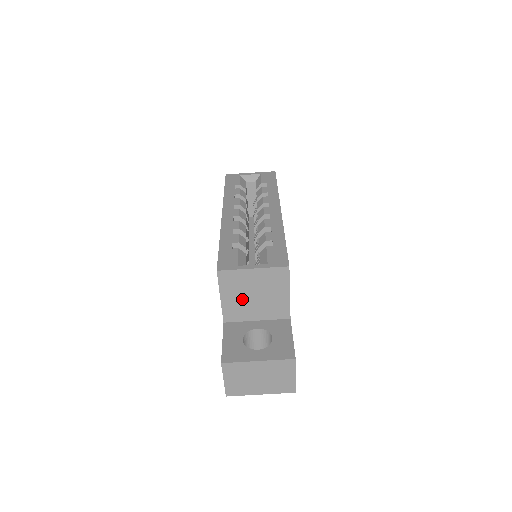
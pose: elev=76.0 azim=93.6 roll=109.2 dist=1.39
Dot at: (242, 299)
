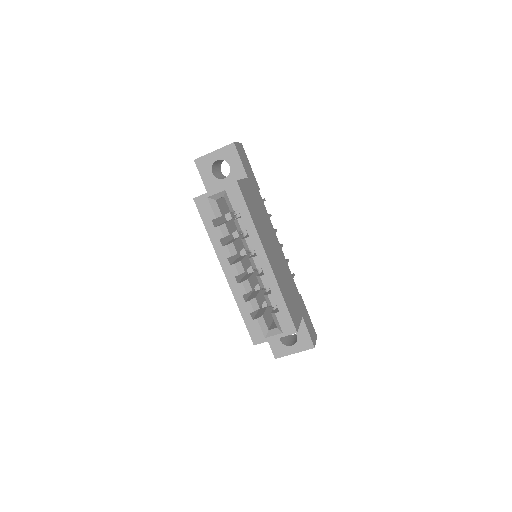
Dot at: occluded
